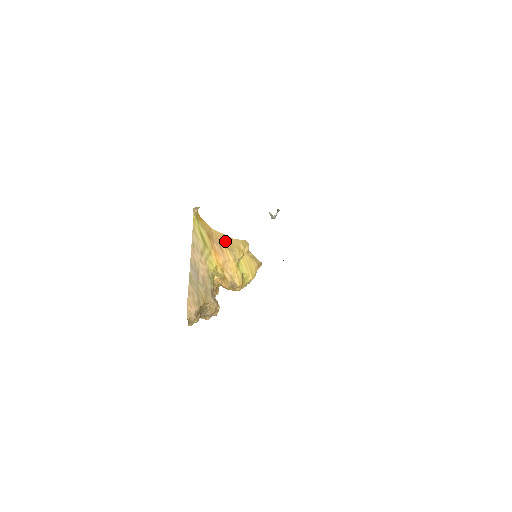
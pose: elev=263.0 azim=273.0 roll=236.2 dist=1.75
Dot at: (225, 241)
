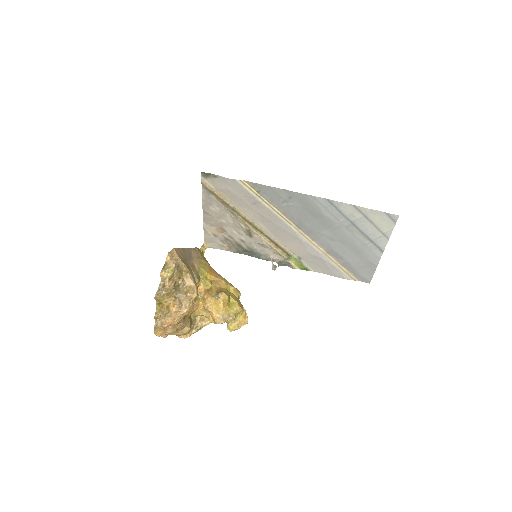
Dot at: occluded
